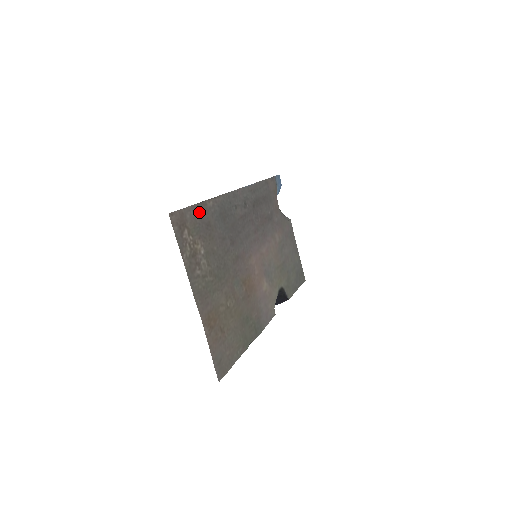
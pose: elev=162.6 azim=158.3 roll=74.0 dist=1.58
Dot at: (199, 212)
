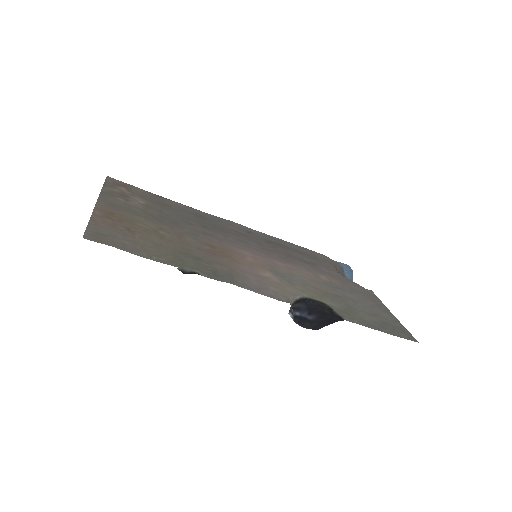
Dot at: (156, 197)
